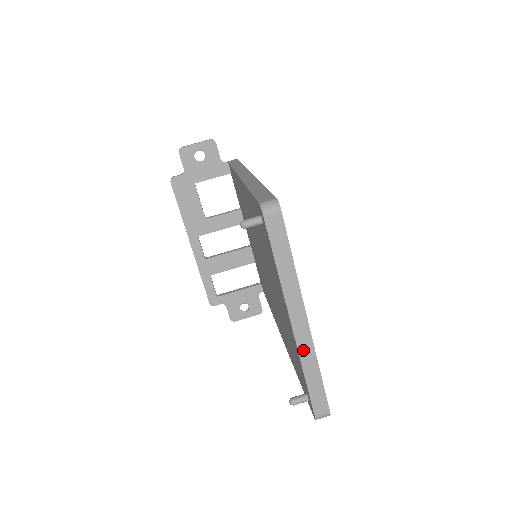
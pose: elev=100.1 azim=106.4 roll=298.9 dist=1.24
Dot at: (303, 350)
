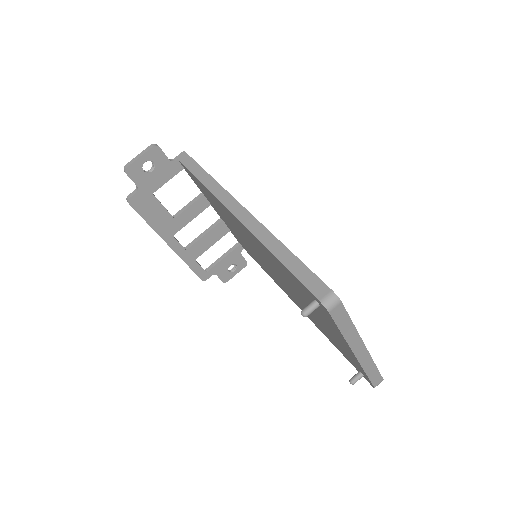
Dot at: (364, 363)
